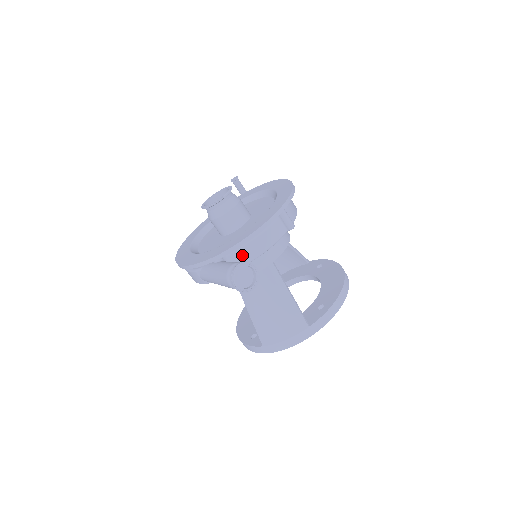
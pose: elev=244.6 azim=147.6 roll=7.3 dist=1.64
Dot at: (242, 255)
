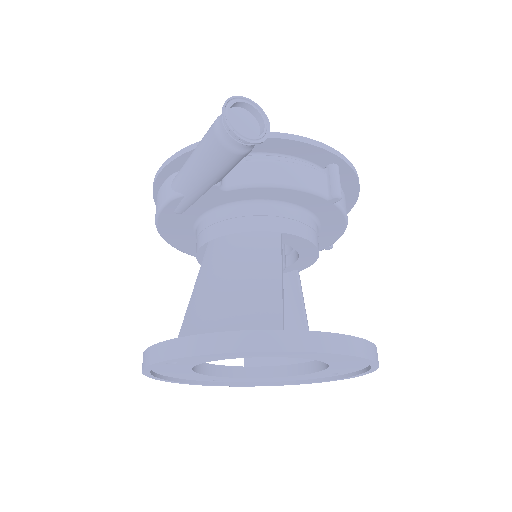
Dot at: (250, 170)
